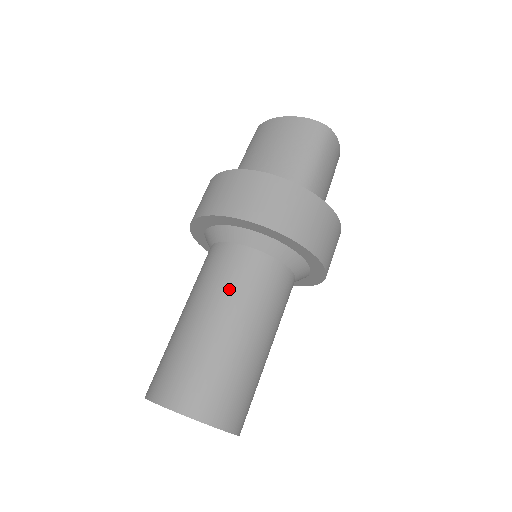
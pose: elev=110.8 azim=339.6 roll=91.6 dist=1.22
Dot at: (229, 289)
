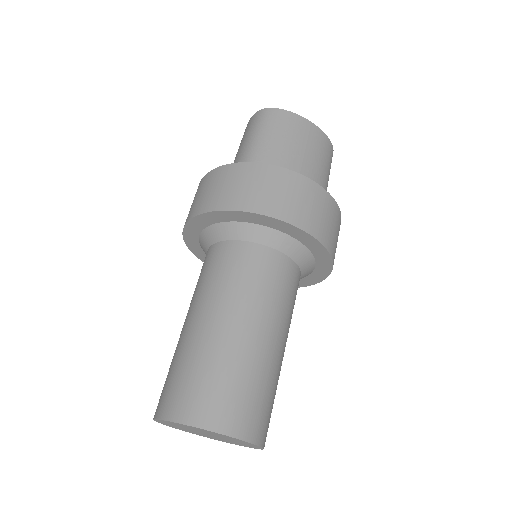
Dot at: (196, 289)
